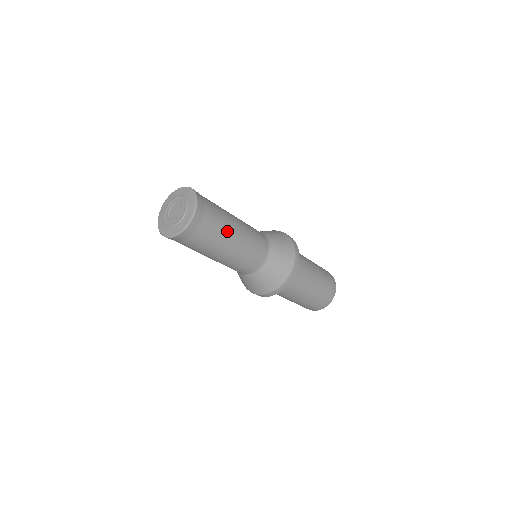
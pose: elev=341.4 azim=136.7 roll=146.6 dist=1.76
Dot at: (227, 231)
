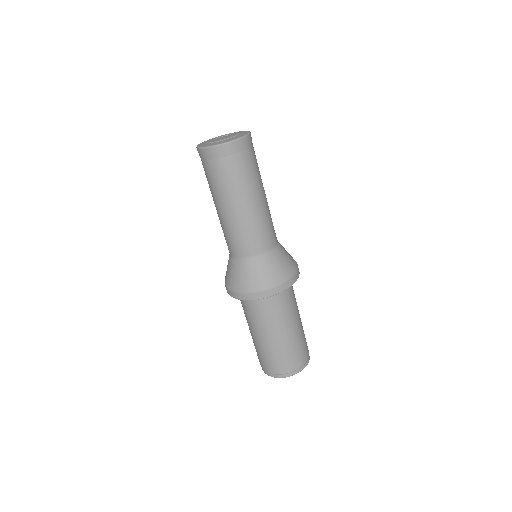
Dot at: (255, 185)
